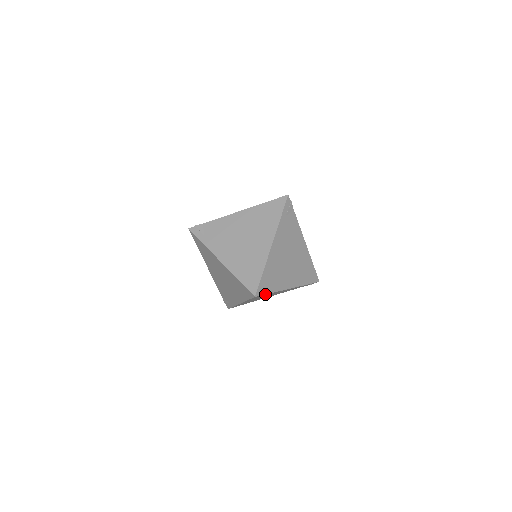
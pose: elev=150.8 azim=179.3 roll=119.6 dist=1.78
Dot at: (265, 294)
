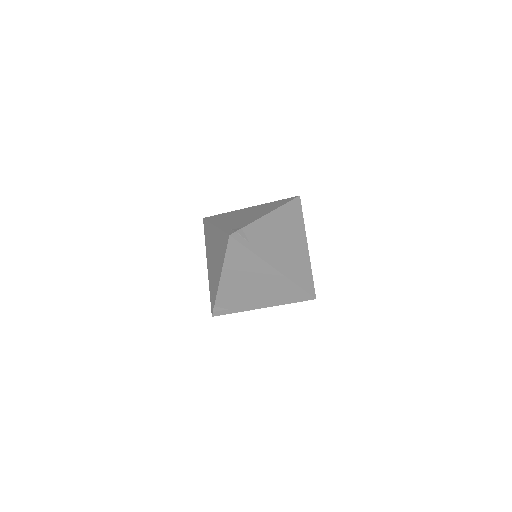
Dot at: (313, 284)
